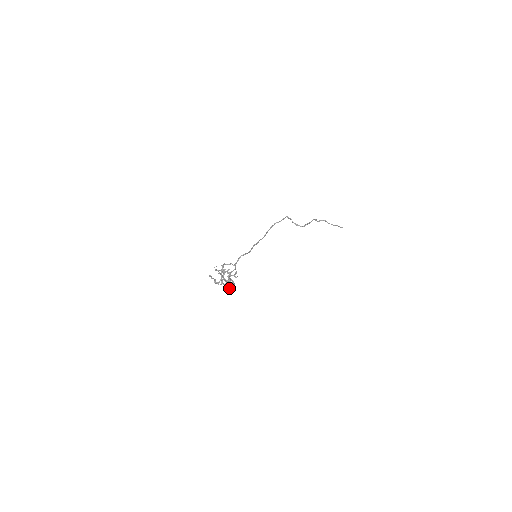
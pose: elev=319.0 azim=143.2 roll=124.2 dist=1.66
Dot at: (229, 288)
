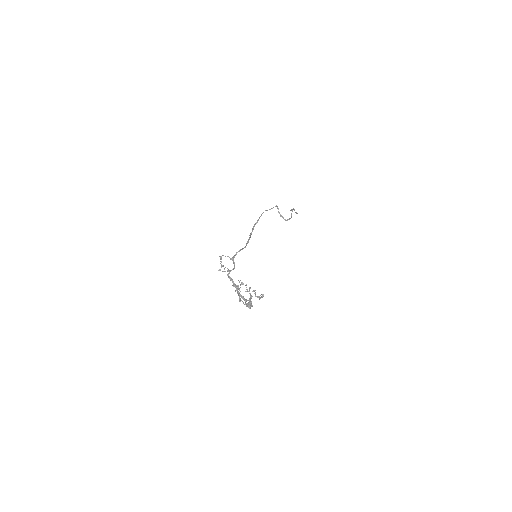
Dot at: occluded
